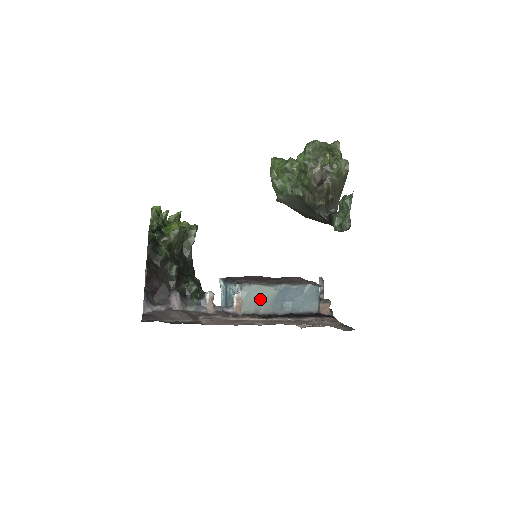
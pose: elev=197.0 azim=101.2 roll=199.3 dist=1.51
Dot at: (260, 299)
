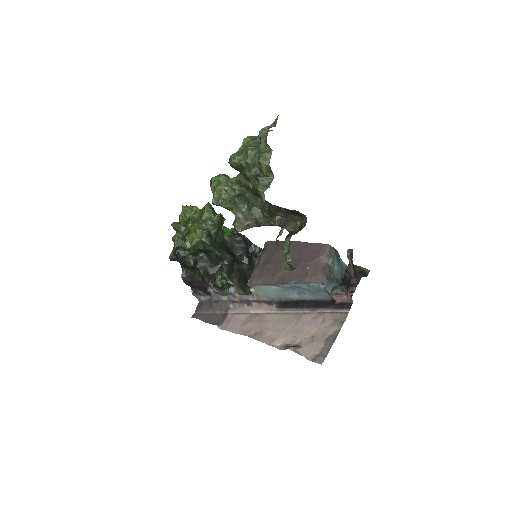
Dot at: (271, 293)
